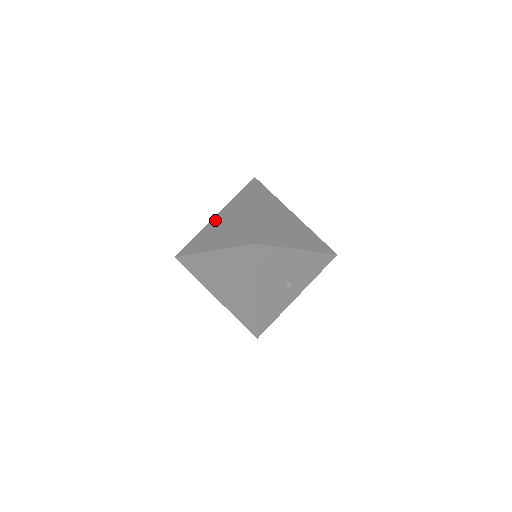
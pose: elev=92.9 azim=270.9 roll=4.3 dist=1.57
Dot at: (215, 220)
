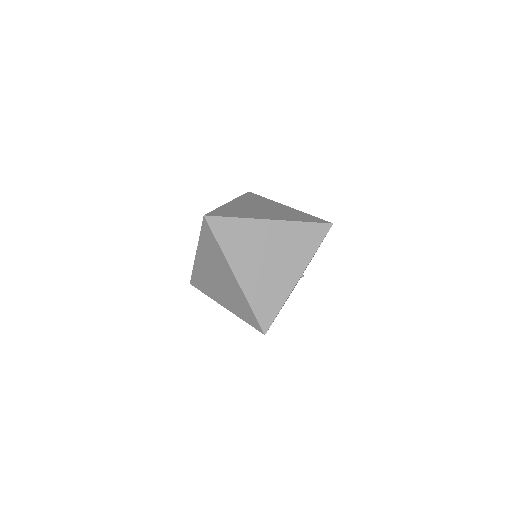
Dot at: (200, 261)
